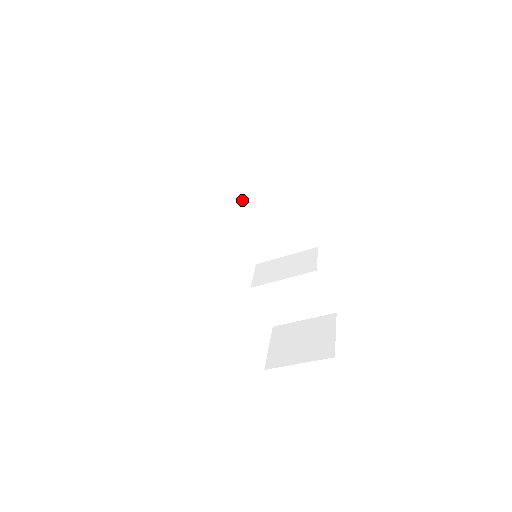
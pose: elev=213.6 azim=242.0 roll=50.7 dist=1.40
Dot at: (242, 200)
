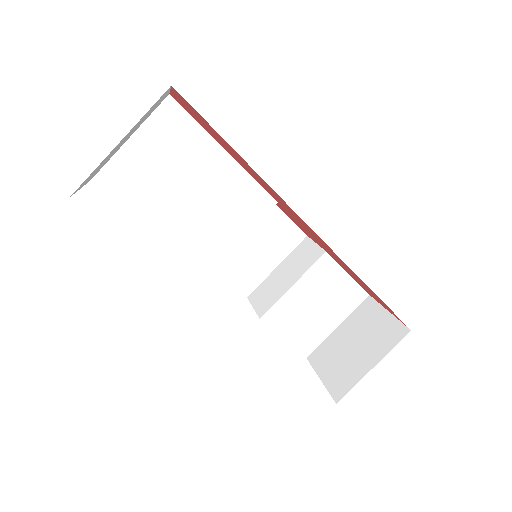
Dot at: (206, 197)
